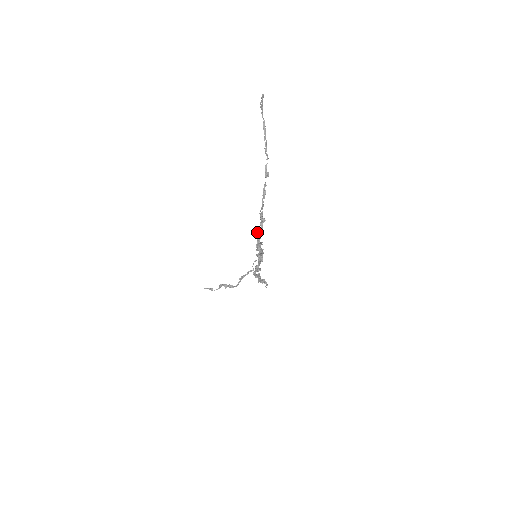
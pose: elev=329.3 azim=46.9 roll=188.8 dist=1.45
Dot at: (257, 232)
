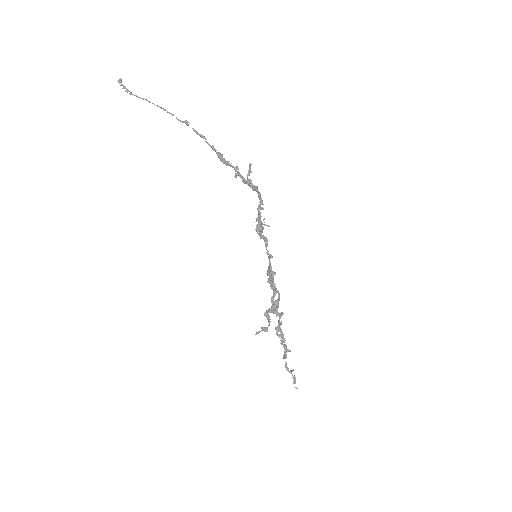
Dot at: (234, 176)
